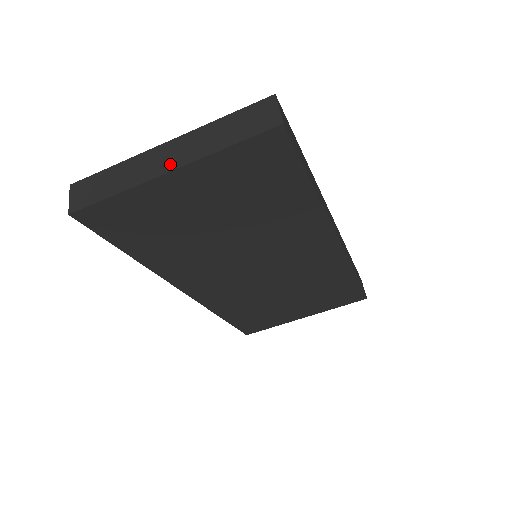
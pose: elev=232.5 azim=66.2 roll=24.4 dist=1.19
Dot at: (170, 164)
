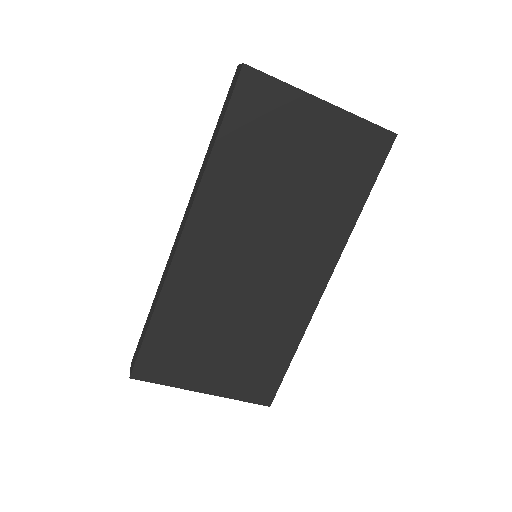
Dot at: (325, 101)
